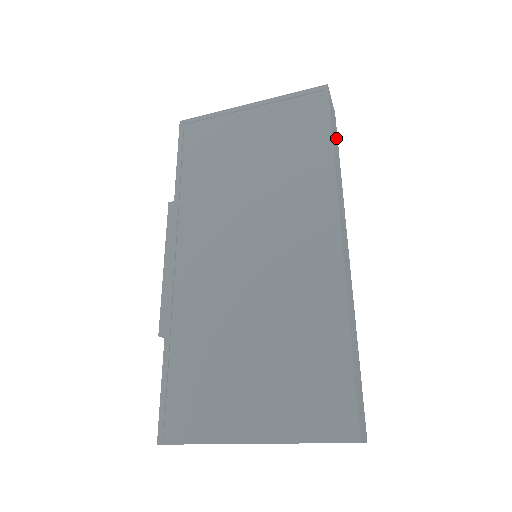
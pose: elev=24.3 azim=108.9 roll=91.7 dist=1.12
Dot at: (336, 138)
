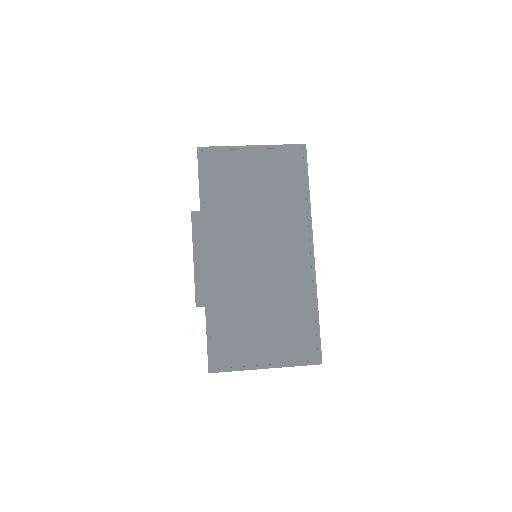
Dot at: occluded
